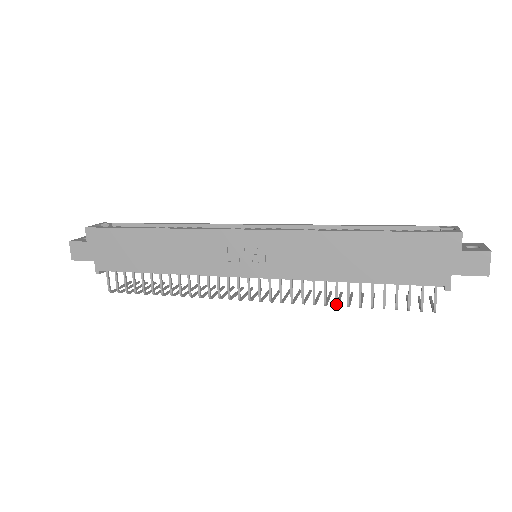
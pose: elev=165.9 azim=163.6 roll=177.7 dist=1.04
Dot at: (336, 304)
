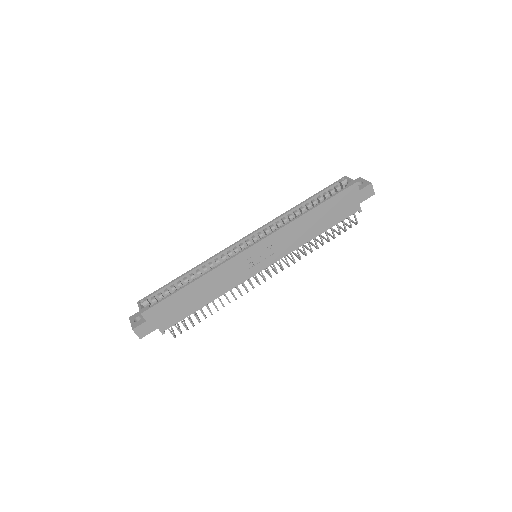
Dot at: occluded
